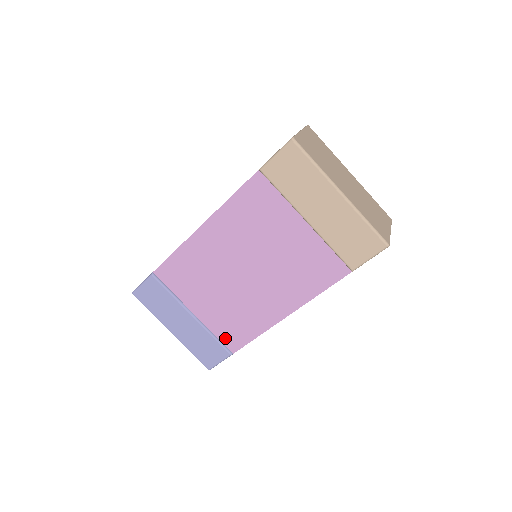
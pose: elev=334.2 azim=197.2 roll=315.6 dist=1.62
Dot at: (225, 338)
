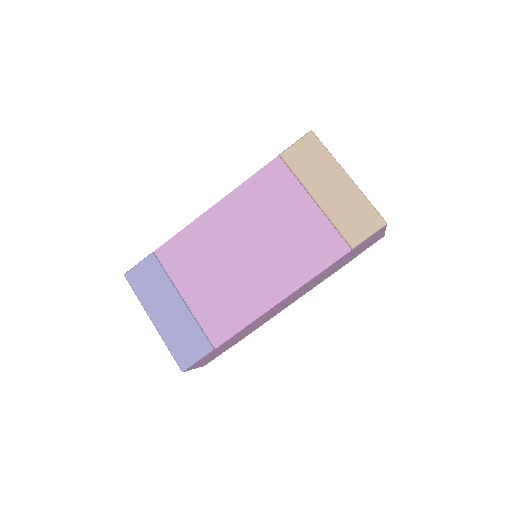
Dot at: (210, 329)
